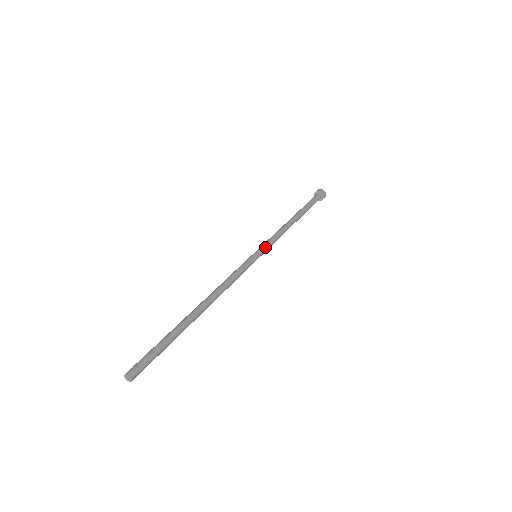
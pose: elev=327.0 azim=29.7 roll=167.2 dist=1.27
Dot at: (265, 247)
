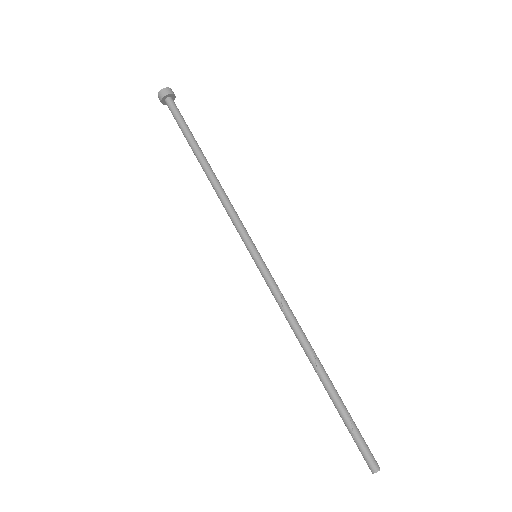
Dot at: (249, 238)
